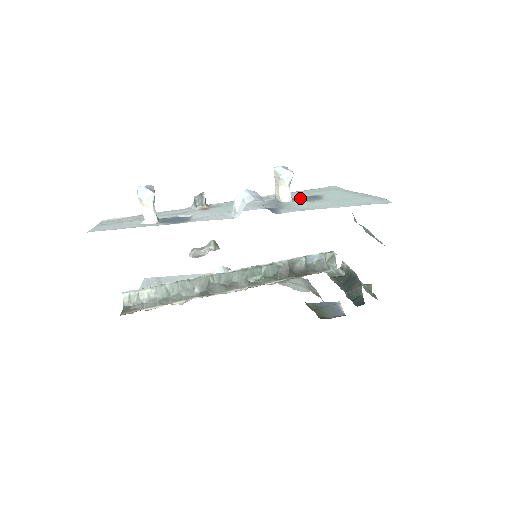
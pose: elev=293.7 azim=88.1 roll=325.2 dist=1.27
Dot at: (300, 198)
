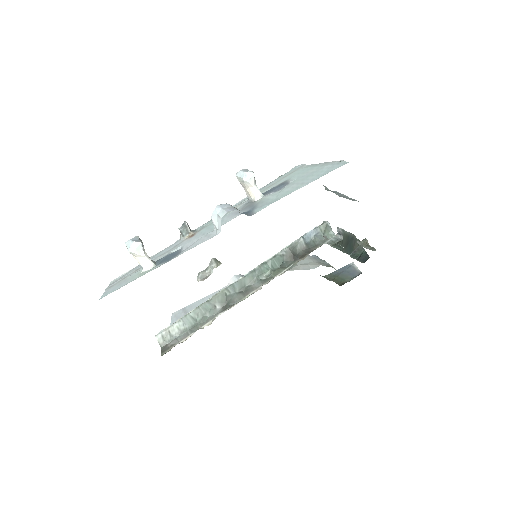
Dot at: (270, 191)
